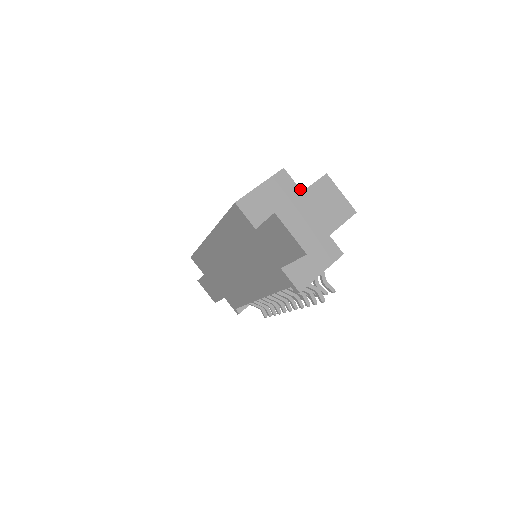
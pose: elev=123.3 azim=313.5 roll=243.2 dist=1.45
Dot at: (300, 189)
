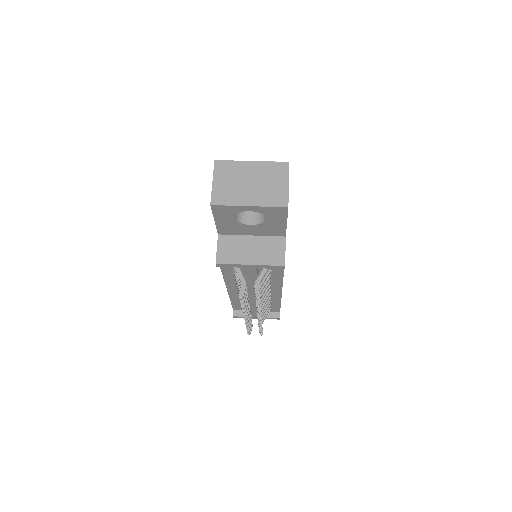
Dot at: occluded
